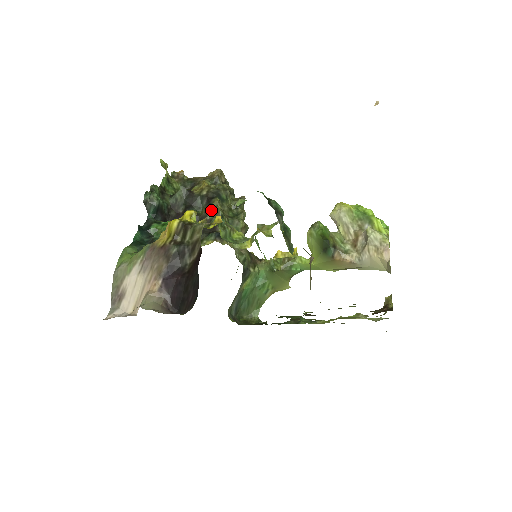
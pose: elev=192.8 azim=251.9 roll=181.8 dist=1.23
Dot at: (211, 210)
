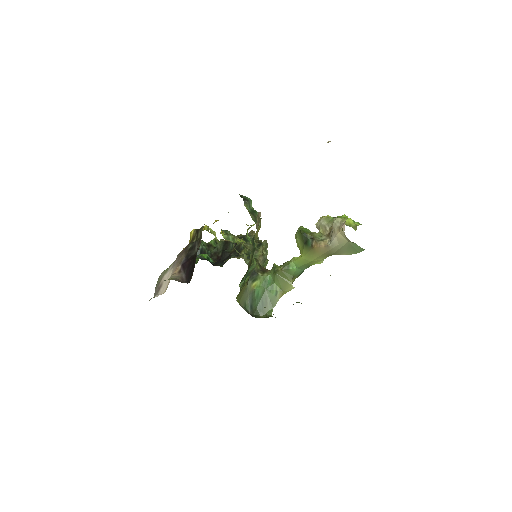
Dot at: (237, 246)
